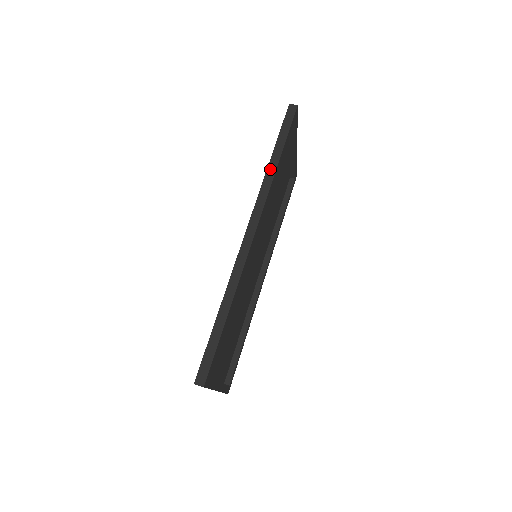
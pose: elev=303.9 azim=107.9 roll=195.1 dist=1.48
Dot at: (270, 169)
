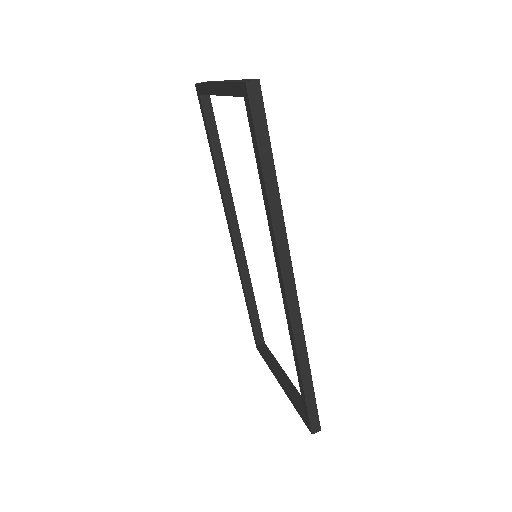
Dot at: (273, 204)
